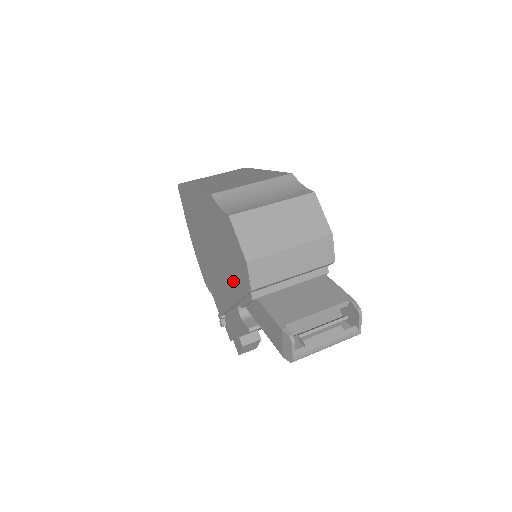
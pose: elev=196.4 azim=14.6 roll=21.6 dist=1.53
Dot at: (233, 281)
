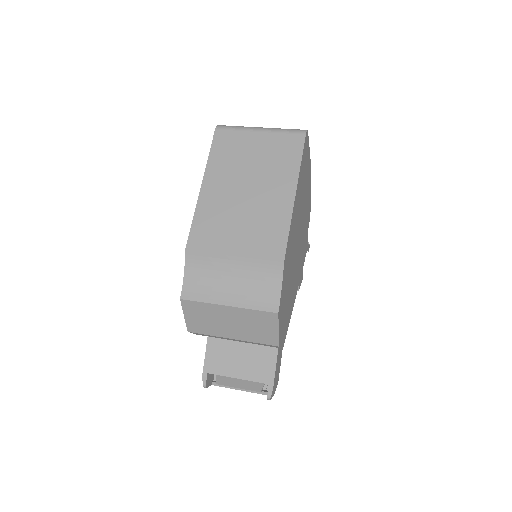
Dot at: occluded
